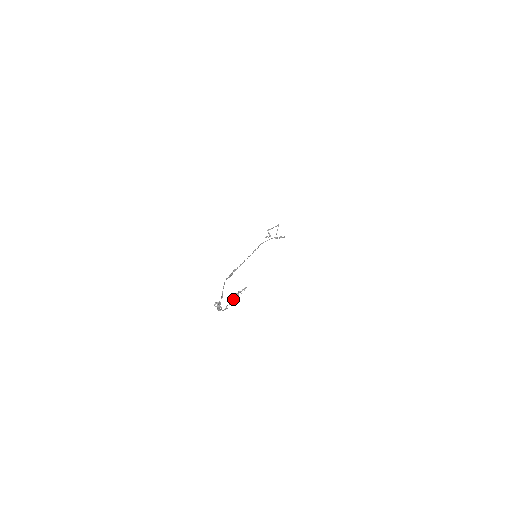
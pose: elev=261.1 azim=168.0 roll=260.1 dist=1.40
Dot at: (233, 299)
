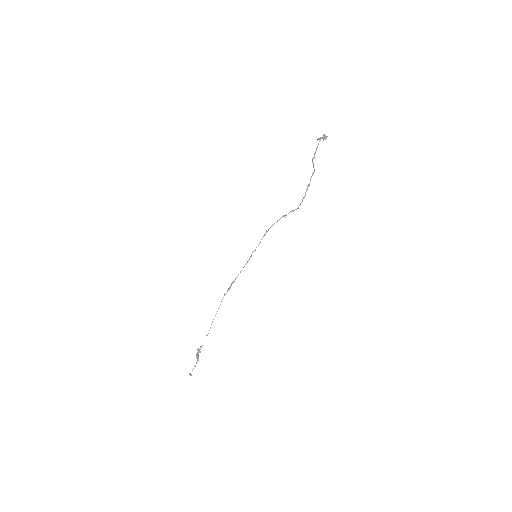
Dot at: occluded
